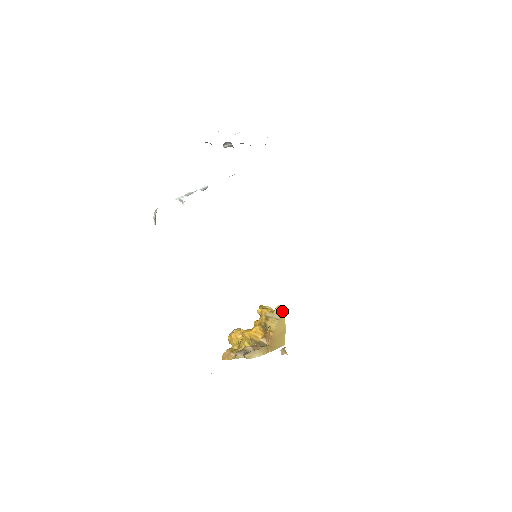
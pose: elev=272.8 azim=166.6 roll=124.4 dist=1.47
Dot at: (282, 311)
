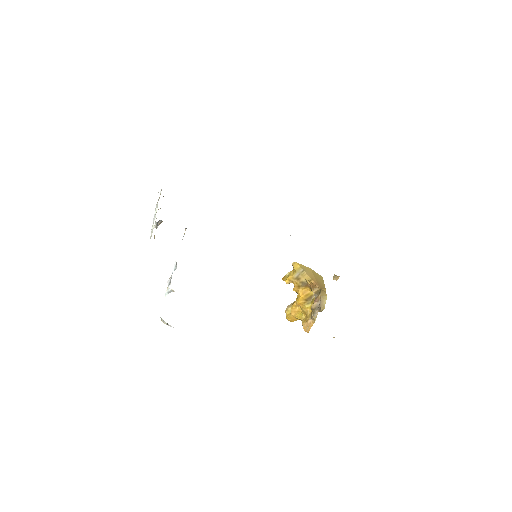
Dot at: (298, 264)
